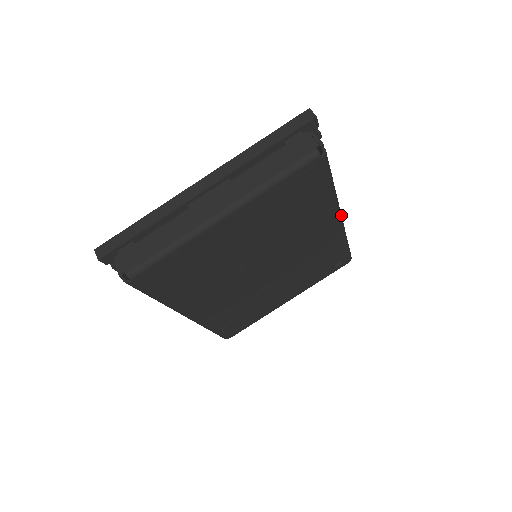
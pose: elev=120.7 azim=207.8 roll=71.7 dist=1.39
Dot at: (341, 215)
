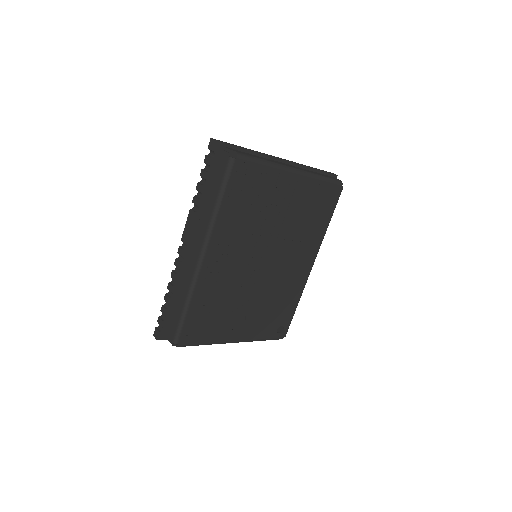
Dot at: occluded
